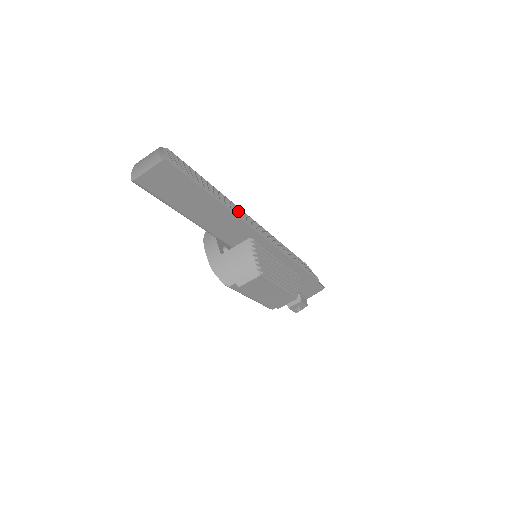
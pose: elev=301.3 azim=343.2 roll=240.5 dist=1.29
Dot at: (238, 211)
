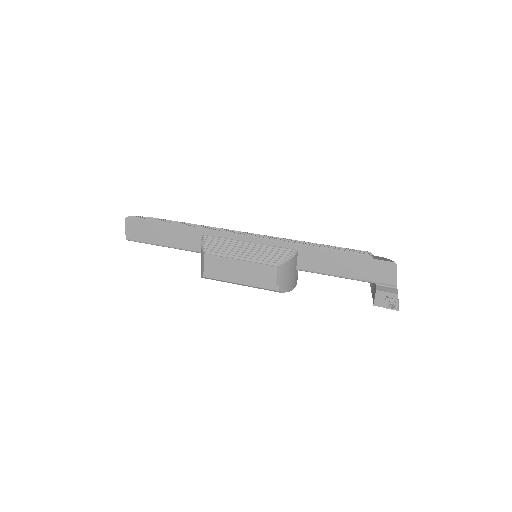
Dot at: (211, 228)
